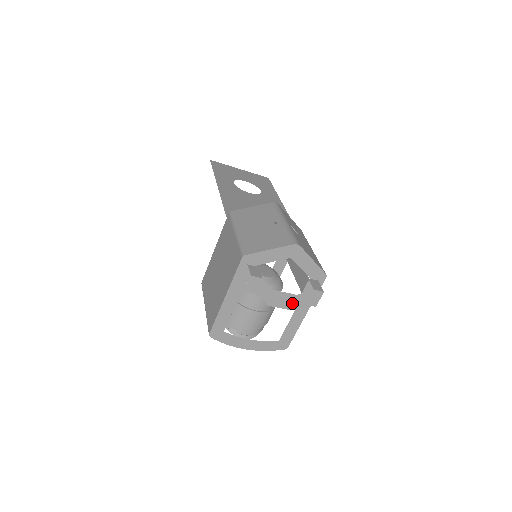
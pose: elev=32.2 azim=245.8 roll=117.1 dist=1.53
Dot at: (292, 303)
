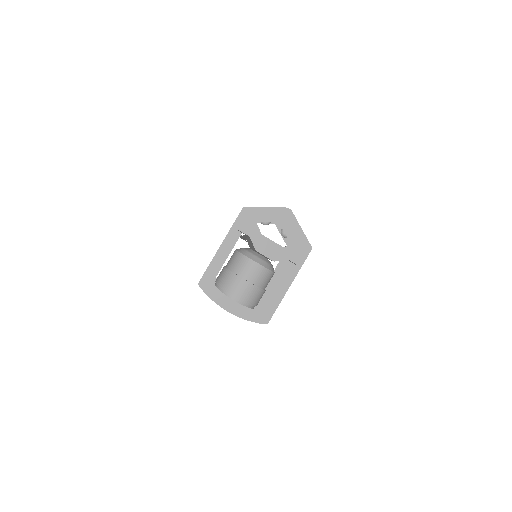
Dot at: (277, 255)
